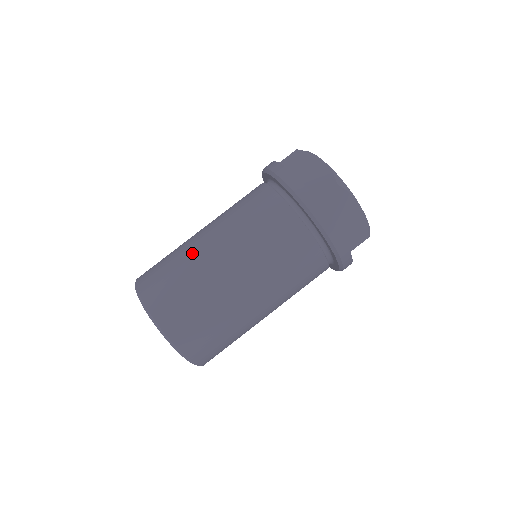
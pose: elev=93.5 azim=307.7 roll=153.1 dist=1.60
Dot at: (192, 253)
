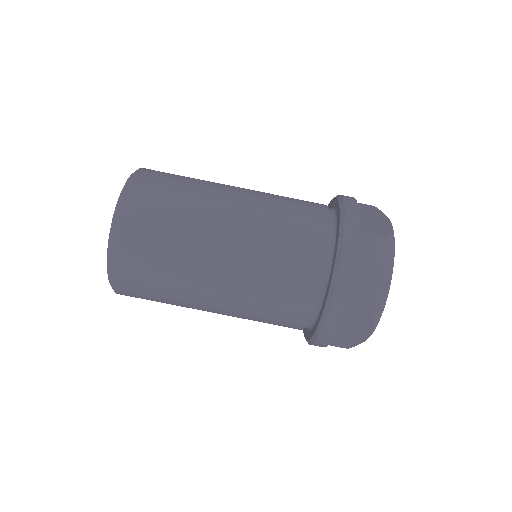
Dot at: (198, 231)
